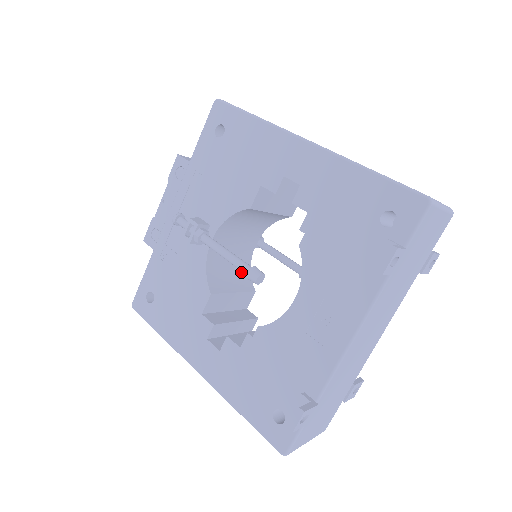
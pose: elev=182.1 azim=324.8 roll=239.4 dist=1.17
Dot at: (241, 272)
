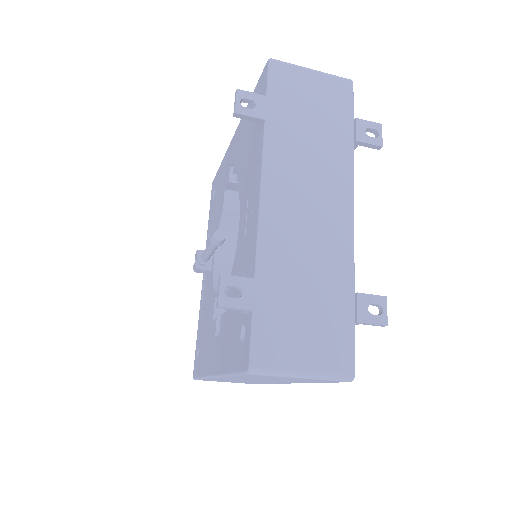
Dot at: occluded
